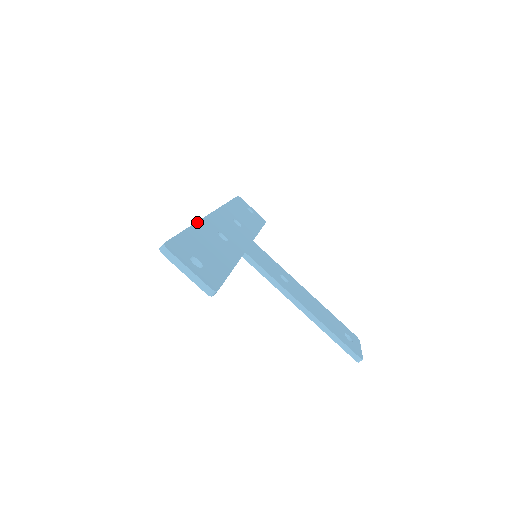
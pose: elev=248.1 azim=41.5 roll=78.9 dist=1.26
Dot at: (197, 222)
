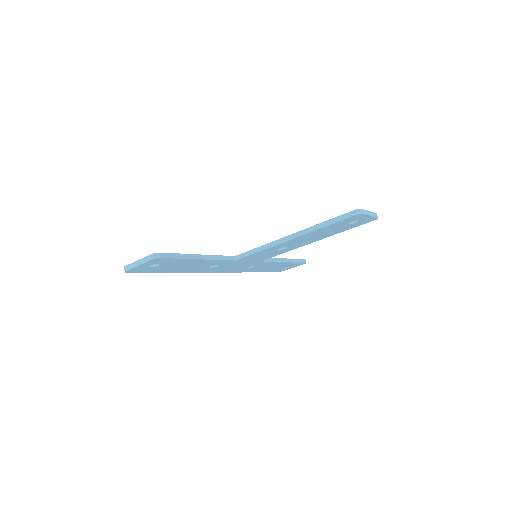
Dot at: occluded
